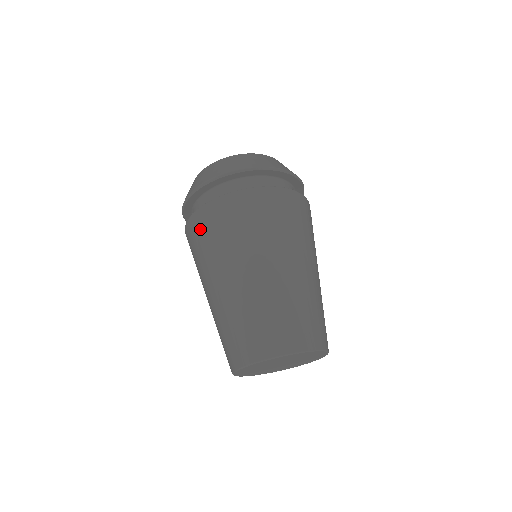
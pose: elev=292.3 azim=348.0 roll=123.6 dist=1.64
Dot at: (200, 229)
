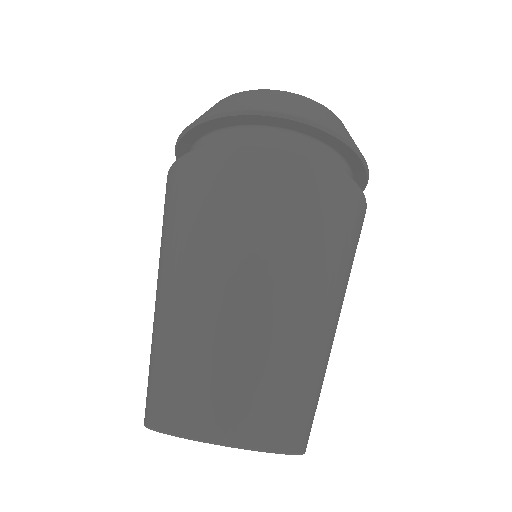
Dot at: (165, 200)
